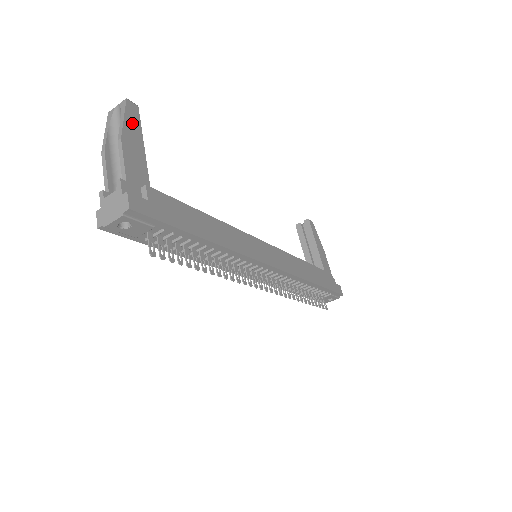
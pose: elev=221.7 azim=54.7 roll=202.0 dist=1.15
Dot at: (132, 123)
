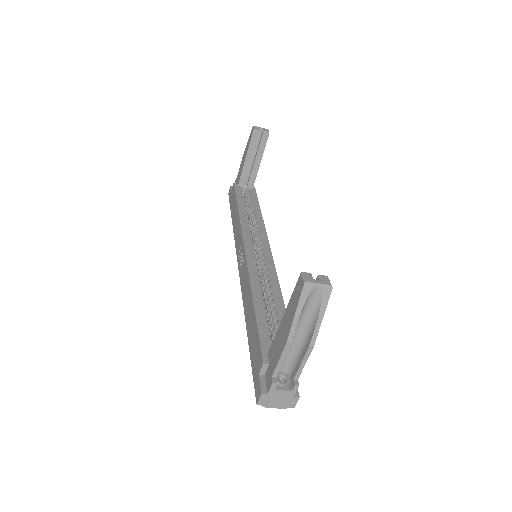
Dot at: occluded
